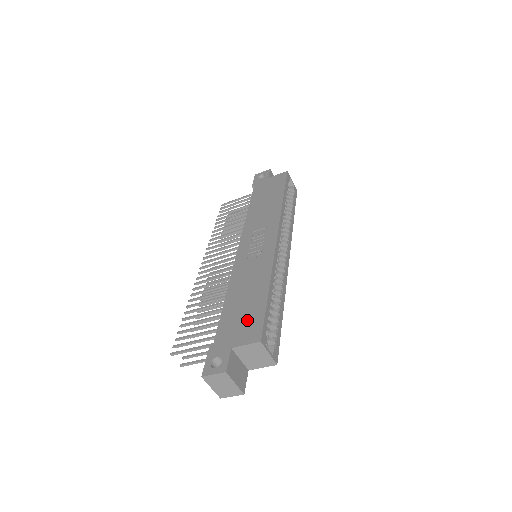
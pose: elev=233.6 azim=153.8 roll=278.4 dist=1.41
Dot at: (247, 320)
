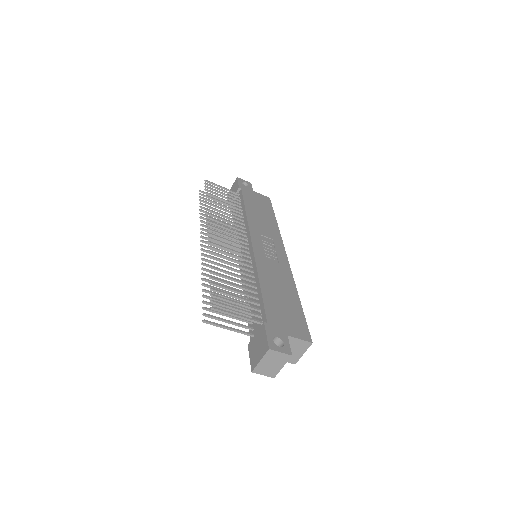
Dot at: (292, 317)
